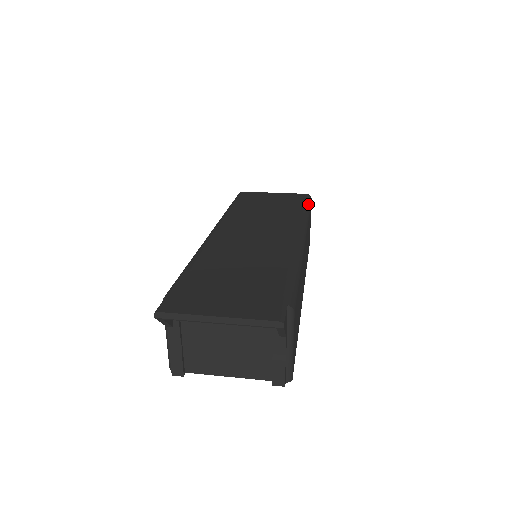
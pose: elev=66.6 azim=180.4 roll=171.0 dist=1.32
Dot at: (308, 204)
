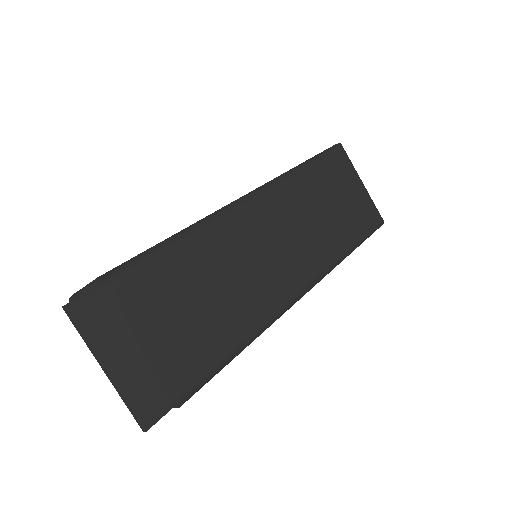
Dot at: (366, 238)
